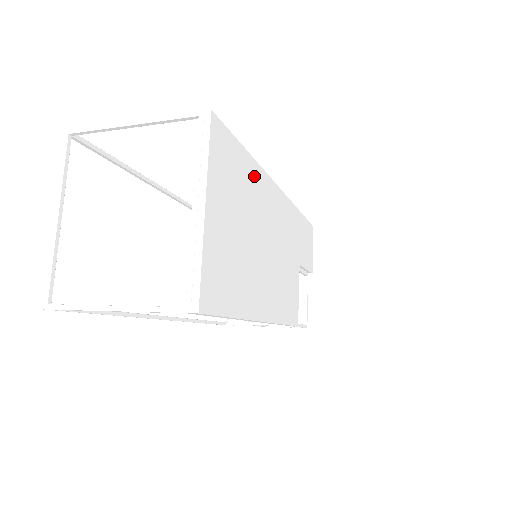
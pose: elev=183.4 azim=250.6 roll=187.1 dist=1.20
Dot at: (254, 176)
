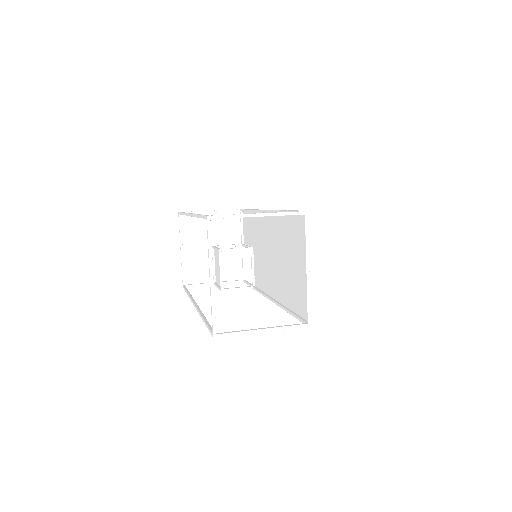
Dot at: occluded
